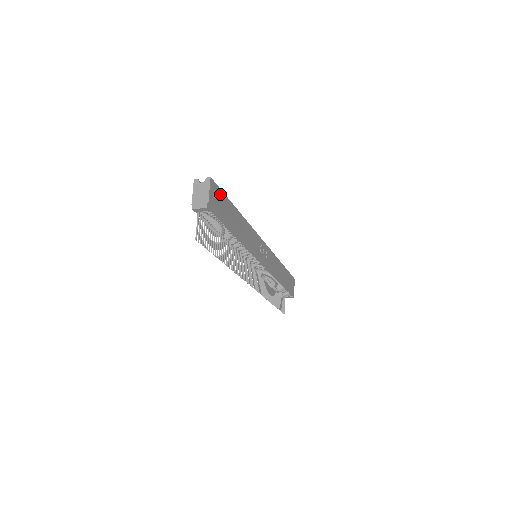
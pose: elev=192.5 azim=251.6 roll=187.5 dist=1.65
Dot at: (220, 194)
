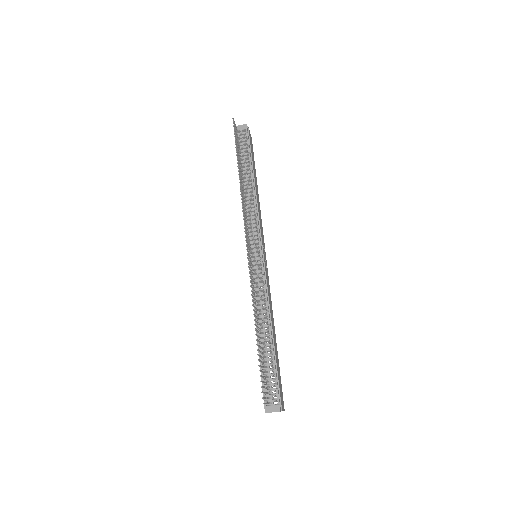
Dot at: (253, 153)
